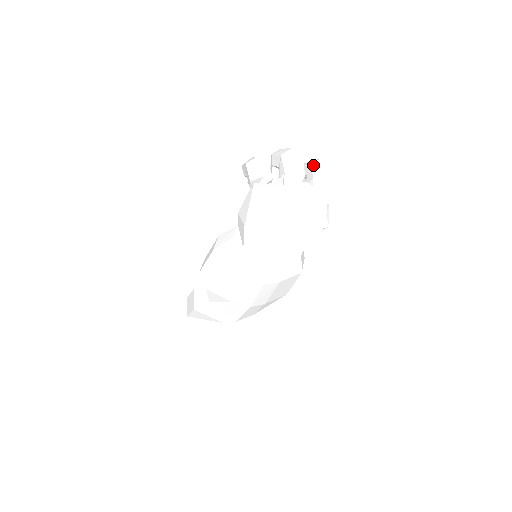
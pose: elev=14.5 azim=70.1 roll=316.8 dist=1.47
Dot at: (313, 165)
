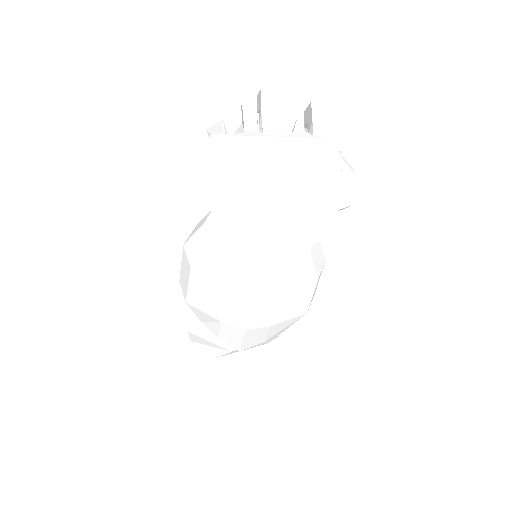
Dot at: (315, 103)
